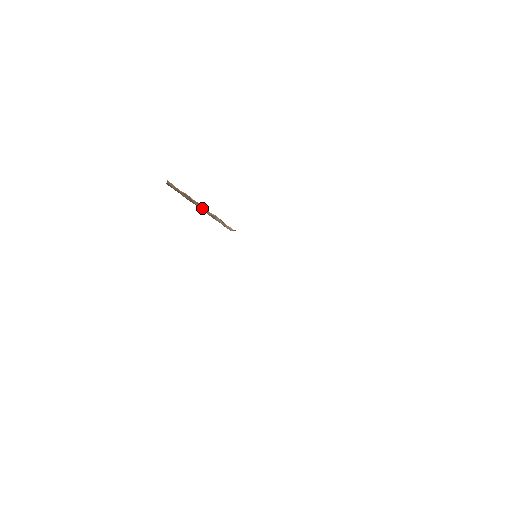
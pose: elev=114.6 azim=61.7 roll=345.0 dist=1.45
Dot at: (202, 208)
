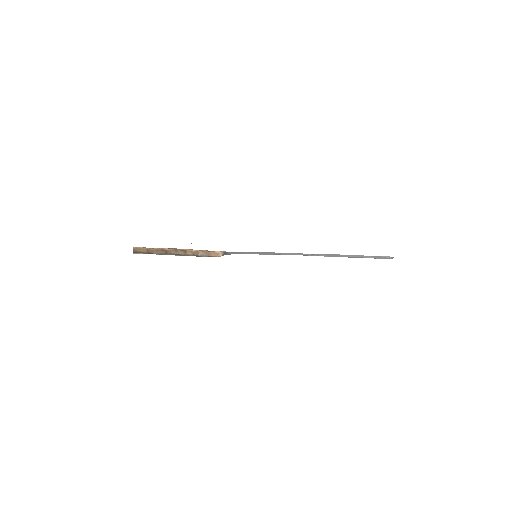
Dot at: (180, 252)
